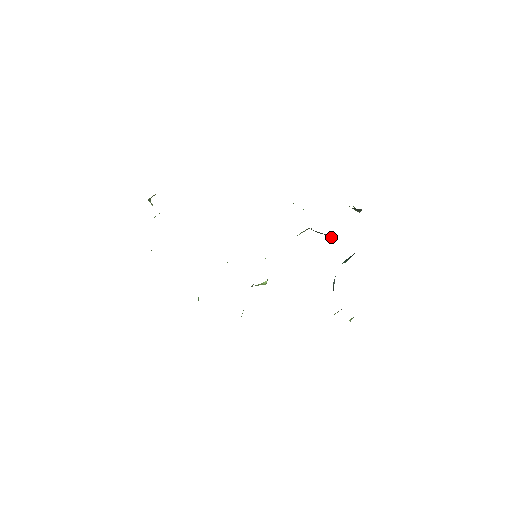
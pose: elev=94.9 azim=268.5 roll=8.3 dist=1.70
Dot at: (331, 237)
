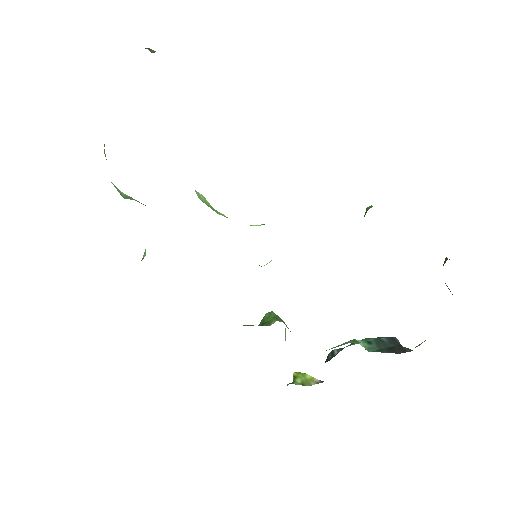
Dot at: occluded
